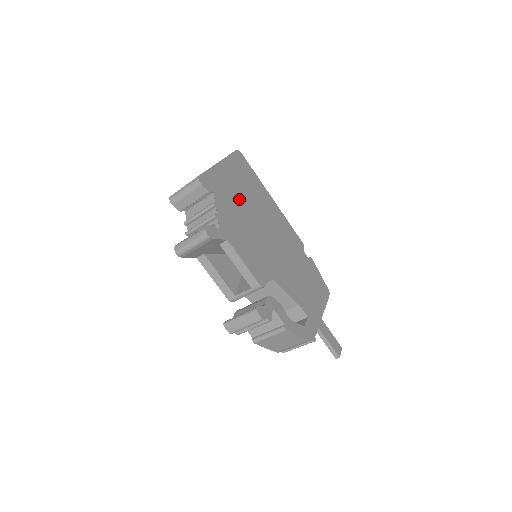
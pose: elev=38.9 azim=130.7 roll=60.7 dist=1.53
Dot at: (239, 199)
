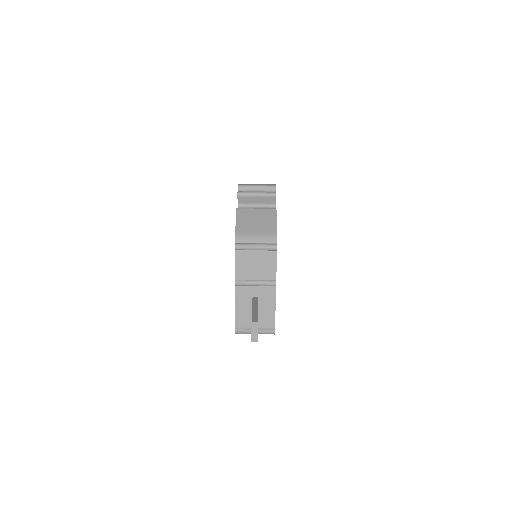
Dot at: occluded
